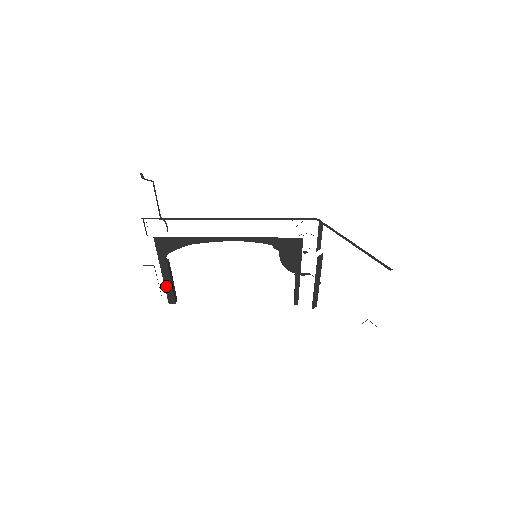
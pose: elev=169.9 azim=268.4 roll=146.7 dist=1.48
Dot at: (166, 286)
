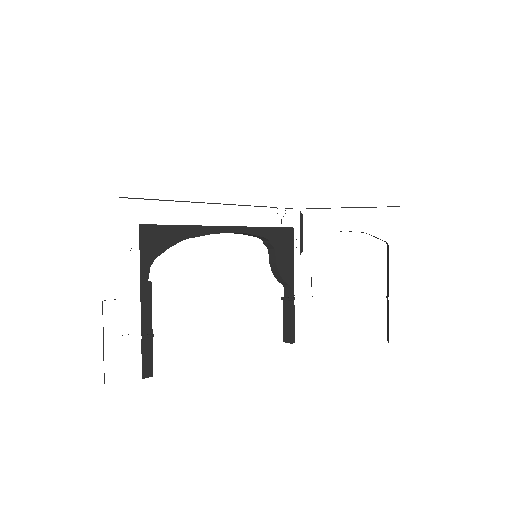
Dot at: (143, 333)
